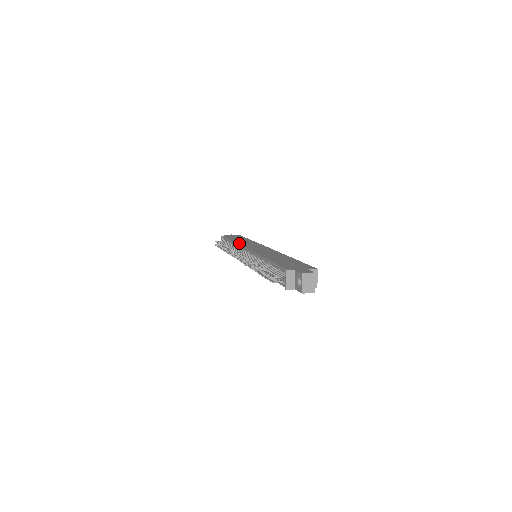
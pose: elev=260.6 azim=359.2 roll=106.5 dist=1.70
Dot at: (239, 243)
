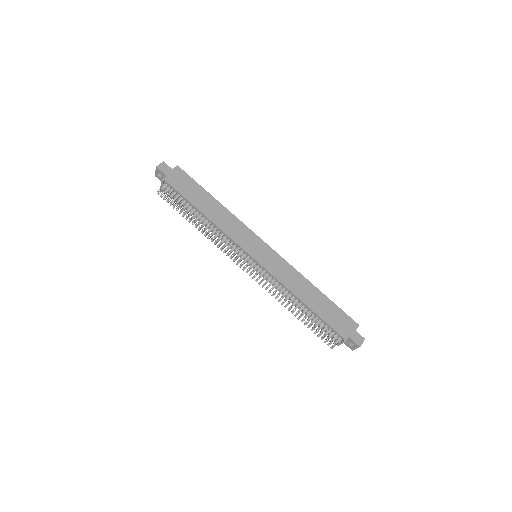
Dot at: (221, 227)
